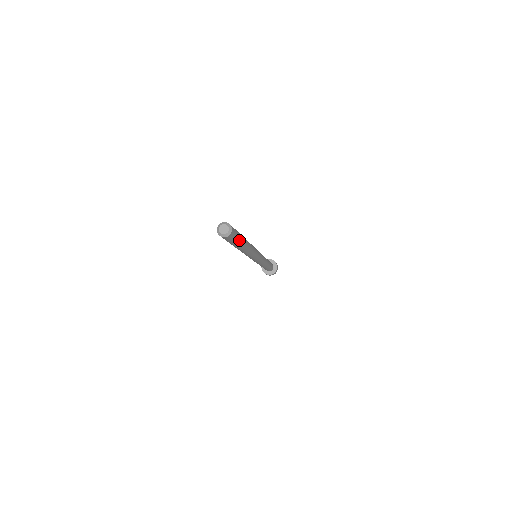
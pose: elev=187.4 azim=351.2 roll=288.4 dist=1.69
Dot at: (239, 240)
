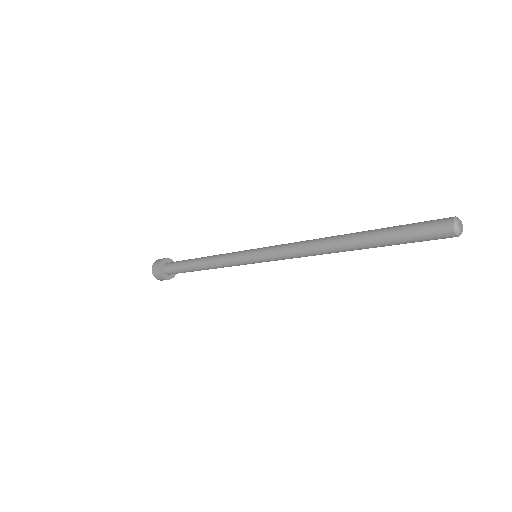
Dot at: occluded
